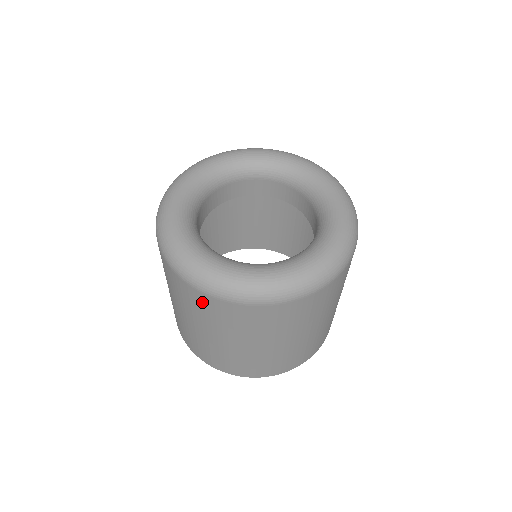
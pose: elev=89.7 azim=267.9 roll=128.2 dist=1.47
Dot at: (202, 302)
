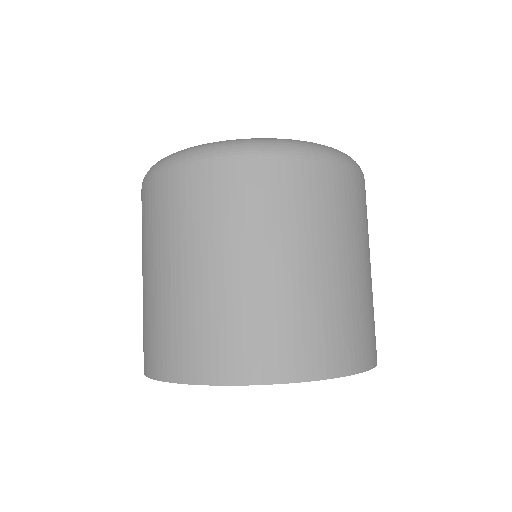
Dot at: (190, 187)
